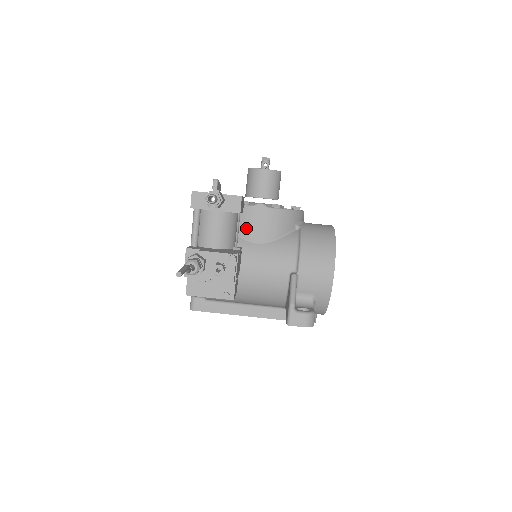
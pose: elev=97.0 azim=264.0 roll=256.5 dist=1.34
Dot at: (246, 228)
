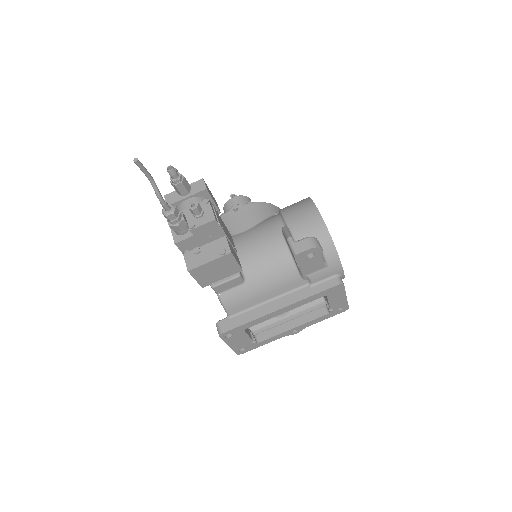
Dot at: (231, 227)
